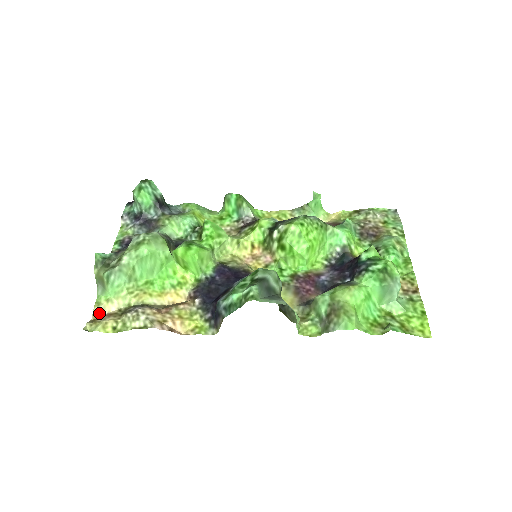
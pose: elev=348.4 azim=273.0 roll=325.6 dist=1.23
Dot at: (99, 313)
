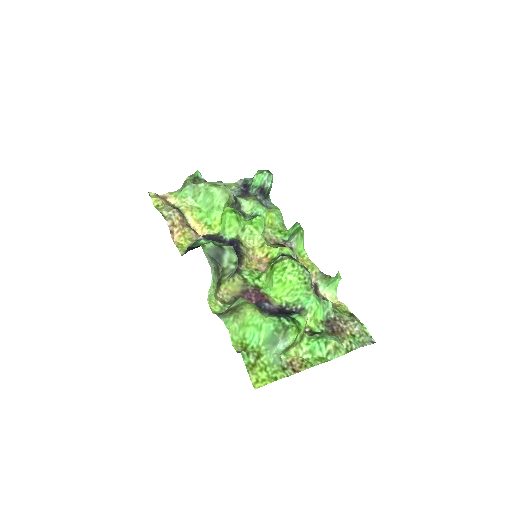
Dot at: (166, 197)
